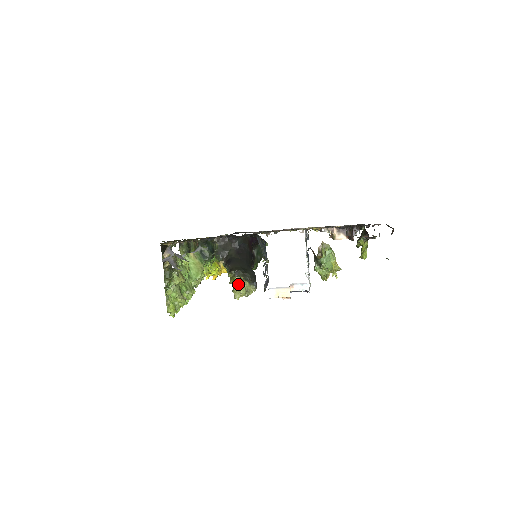
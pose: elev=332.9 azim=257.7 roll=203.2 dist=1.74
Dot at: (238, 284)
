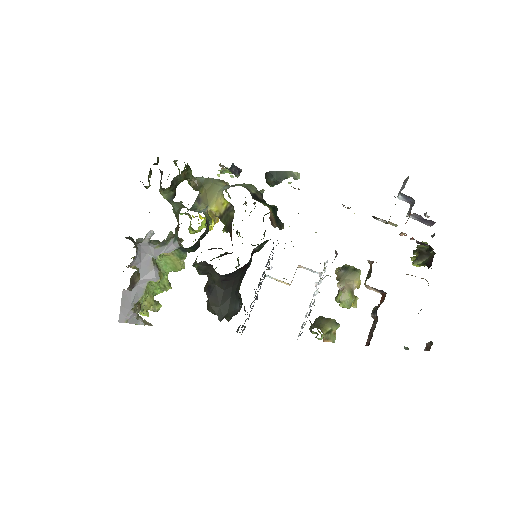
Dot at: occluded
